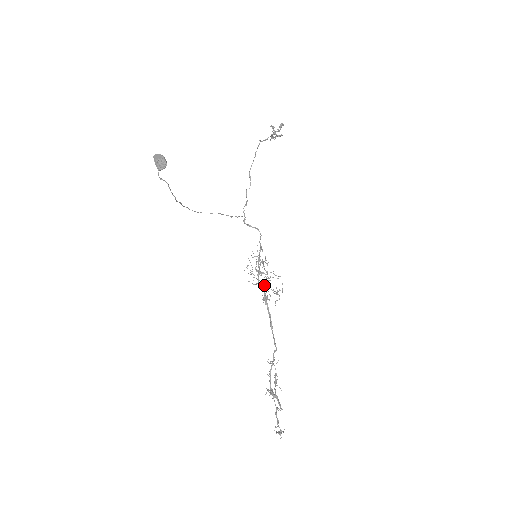
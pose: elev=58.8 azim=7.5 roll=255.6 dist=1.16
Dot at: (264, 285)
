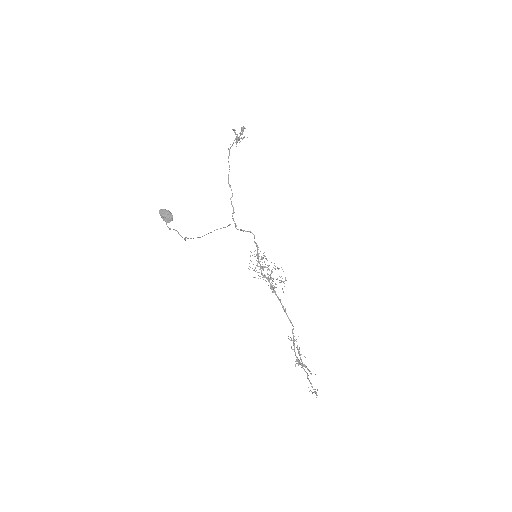
Dot at: (268, 277)
